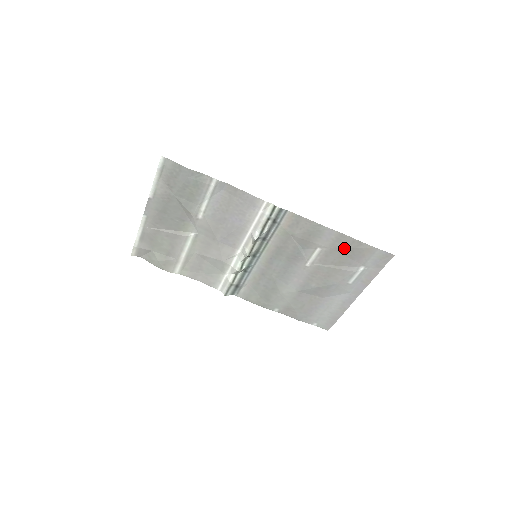
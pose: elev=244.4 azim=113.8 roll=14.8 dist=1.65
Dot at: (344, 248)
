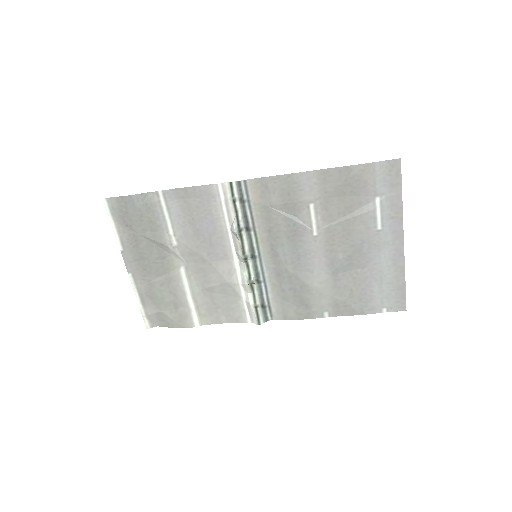
Dot at: (337, 187)
